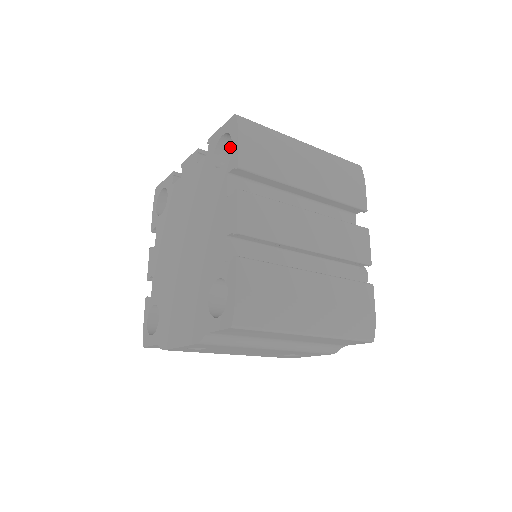
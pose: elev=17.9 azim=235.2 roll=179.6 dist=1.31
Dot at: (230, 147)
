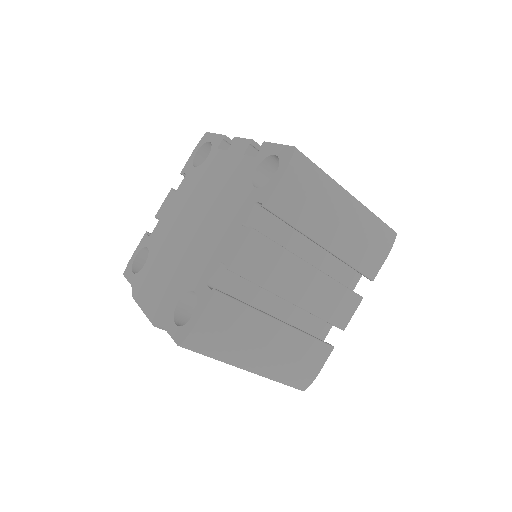
Dot at: (278, 165)
